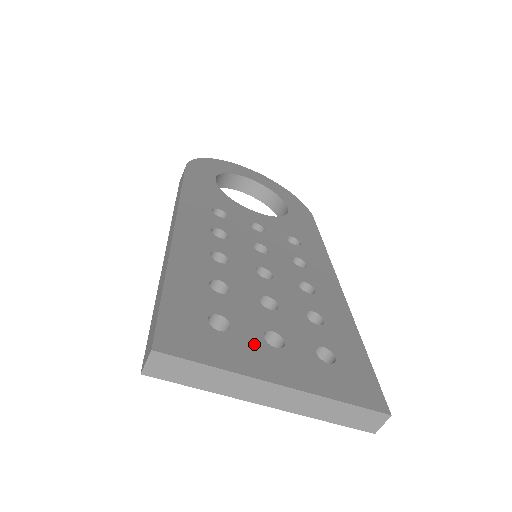
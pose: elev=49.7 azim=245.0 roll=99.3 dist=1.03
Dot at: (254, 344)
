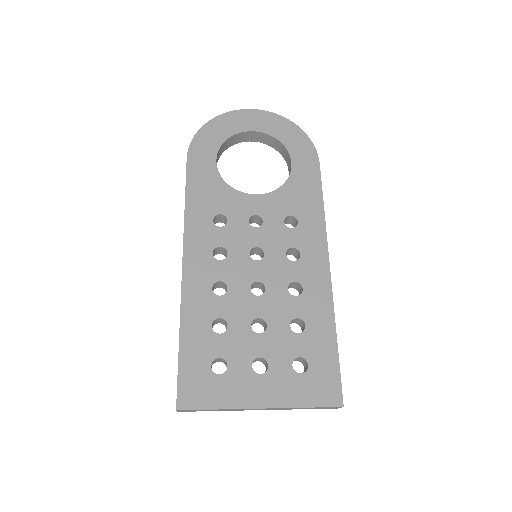
Dot at: (244, 377)
